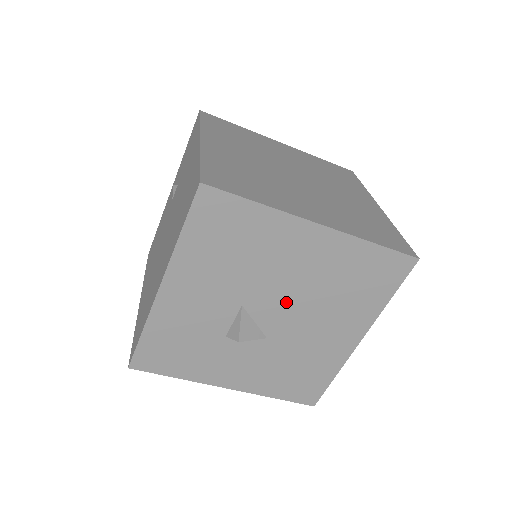
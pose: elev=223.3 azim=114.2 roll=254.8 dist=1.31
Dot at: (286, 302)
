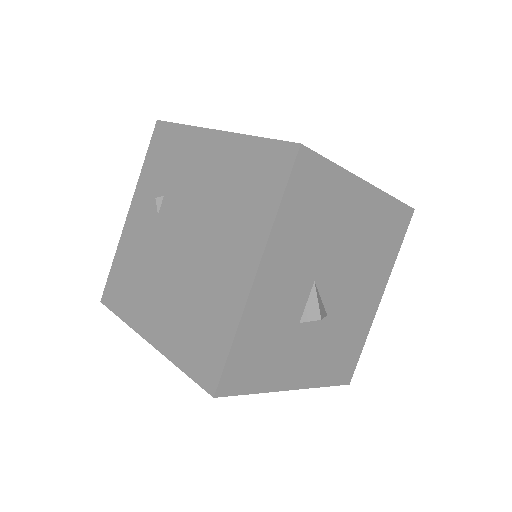
Dot at: (343, 270)
